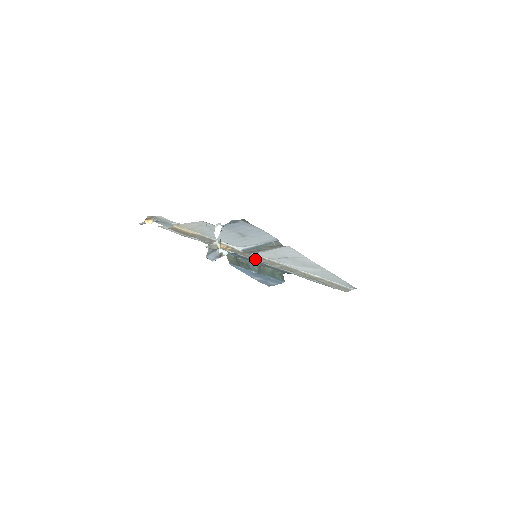
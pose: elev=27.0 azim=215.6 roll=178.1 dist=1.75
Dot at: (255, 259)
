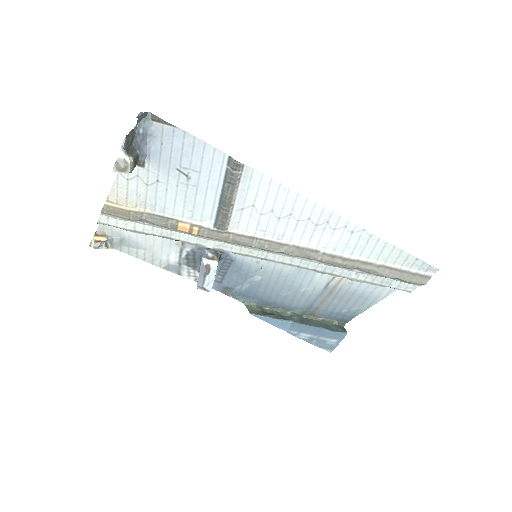
Dot at: (243, 243)
